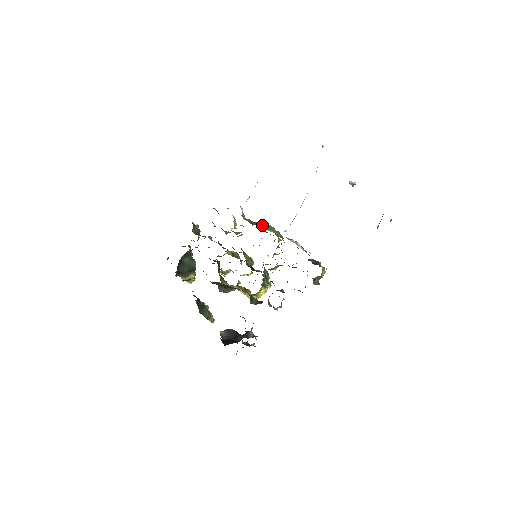
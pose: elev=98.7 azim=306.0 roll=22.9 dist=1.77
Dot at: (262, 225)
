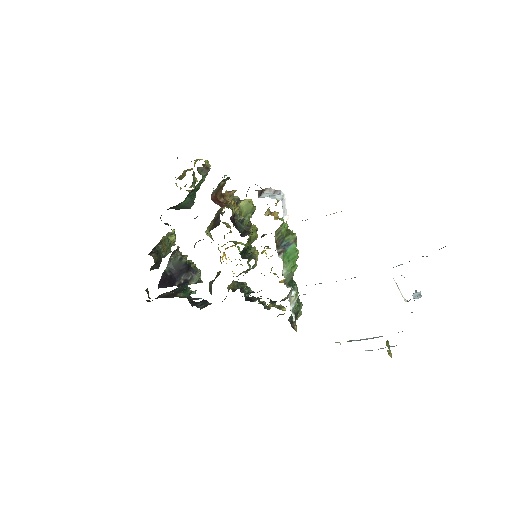
Dot at: (287, 253)
